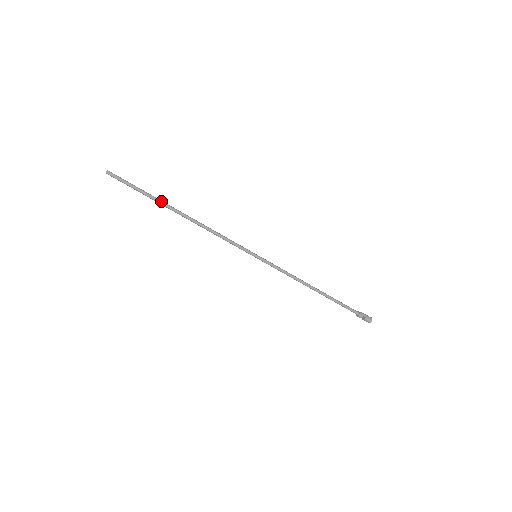
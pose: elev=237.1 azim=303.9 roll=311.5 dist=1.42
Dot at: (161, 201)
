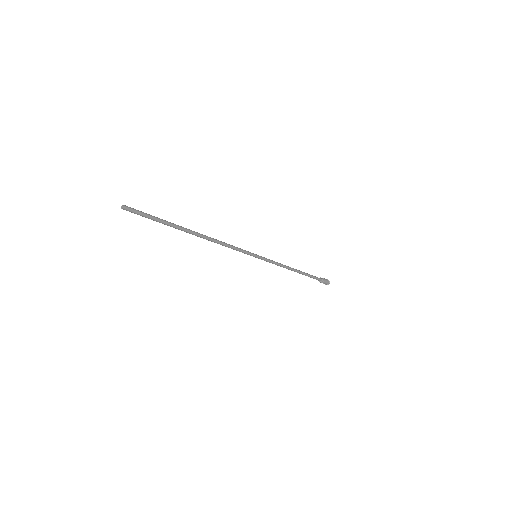
Dot at: (178, 228)
